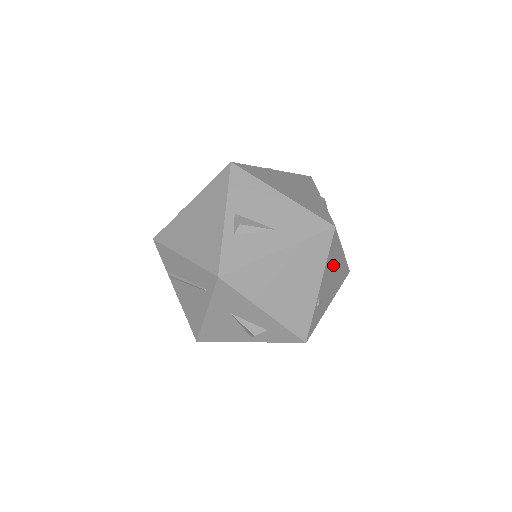
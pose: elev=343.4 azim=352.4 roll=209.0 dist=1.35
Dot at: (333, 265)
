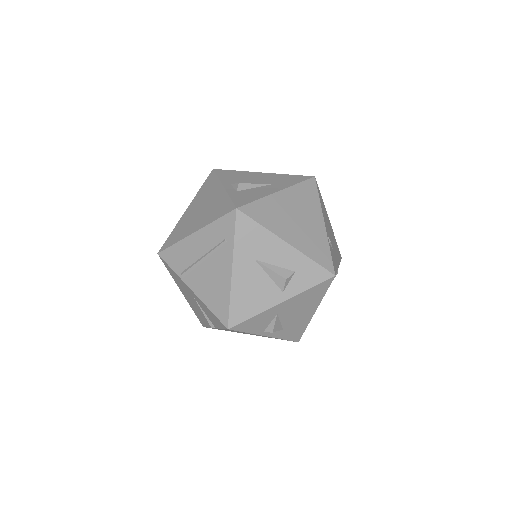
Dot at: (326, 219)
